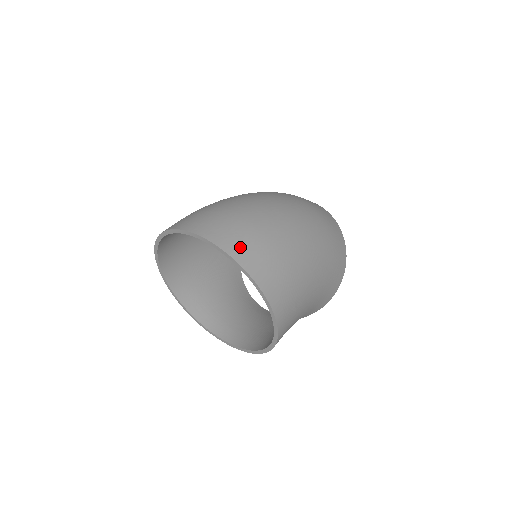
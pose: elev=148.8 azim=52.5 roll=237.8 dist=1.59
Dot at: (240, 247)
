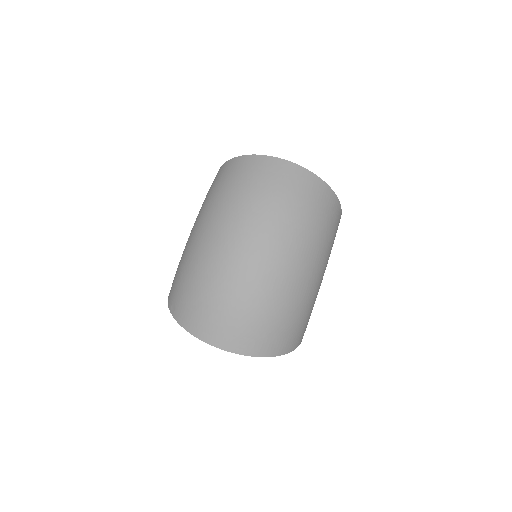
Dot at: (262, 345)
